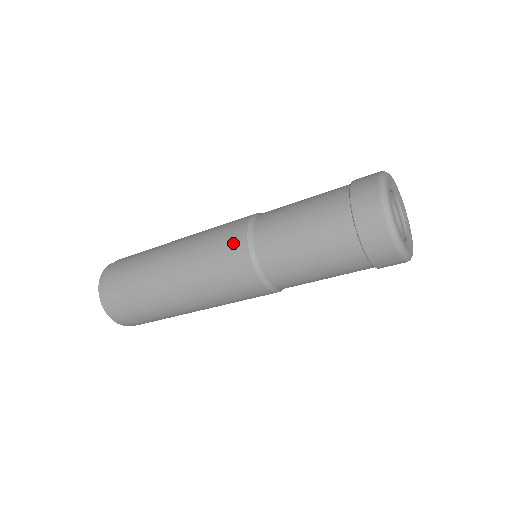
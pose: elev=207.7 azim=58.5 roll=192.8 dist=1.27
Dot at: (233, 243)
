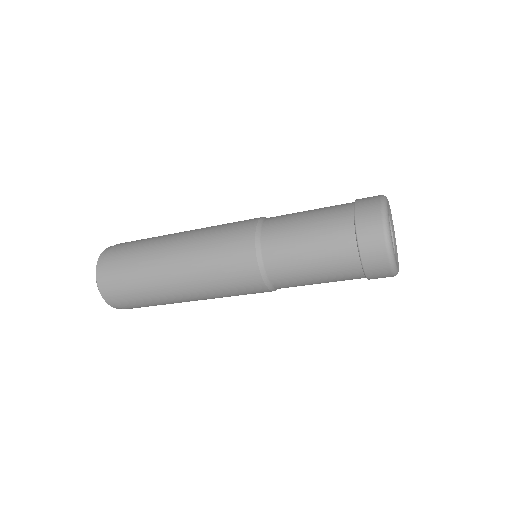
Dot at: (247, 279)
